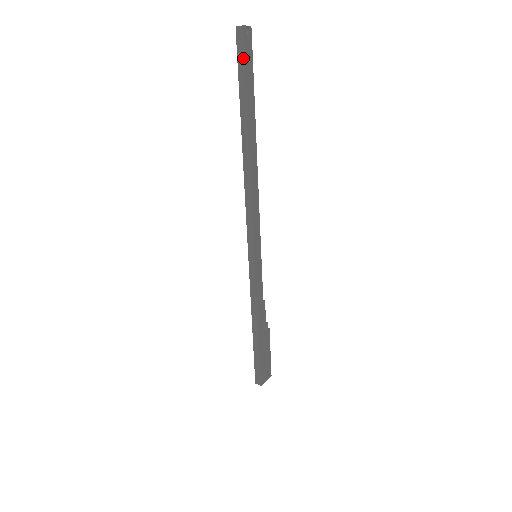
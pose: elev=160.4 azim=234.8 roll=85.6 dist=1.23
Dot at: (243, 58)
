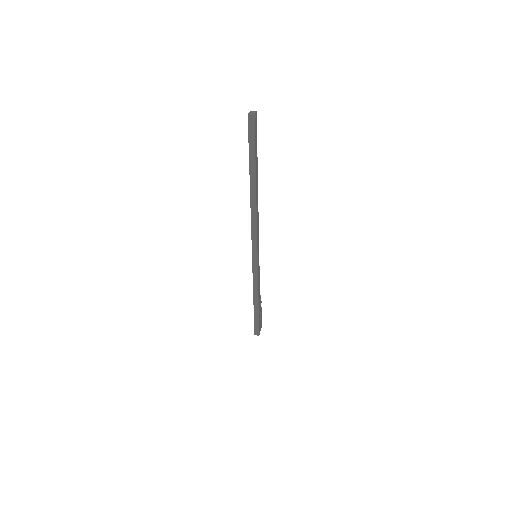
Dot at: (253, 135)
